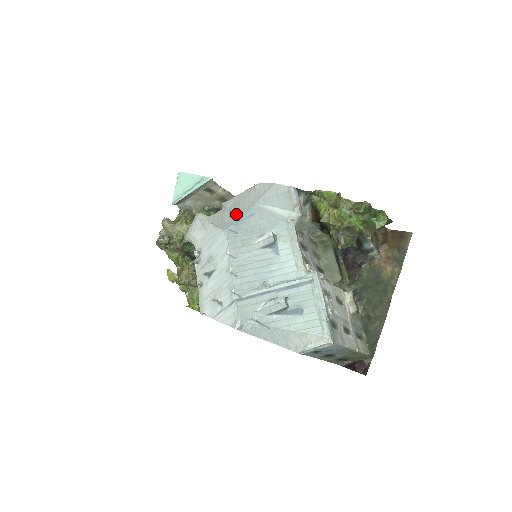
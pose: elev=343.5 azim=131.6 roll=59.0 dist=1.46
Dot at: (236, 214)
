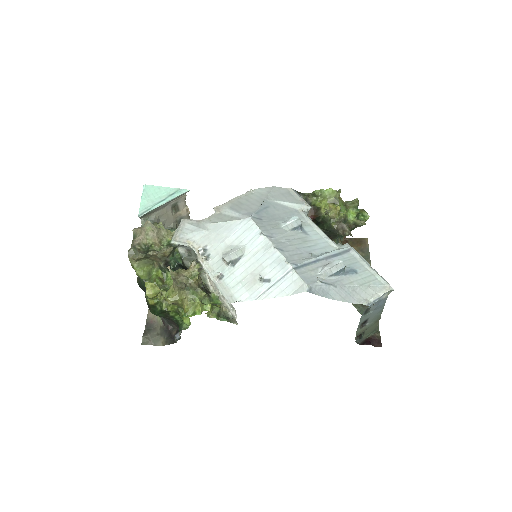
Dot at: (248, 208)
